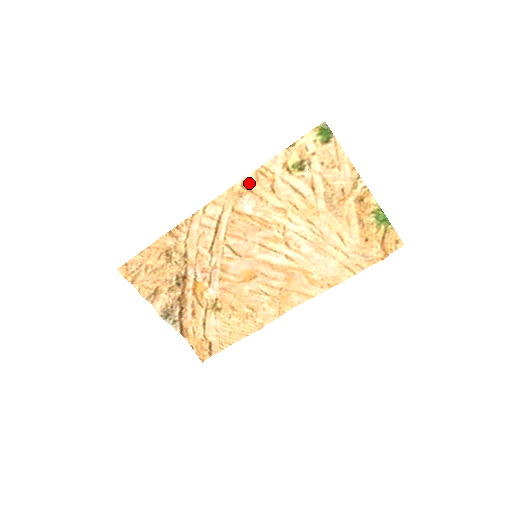
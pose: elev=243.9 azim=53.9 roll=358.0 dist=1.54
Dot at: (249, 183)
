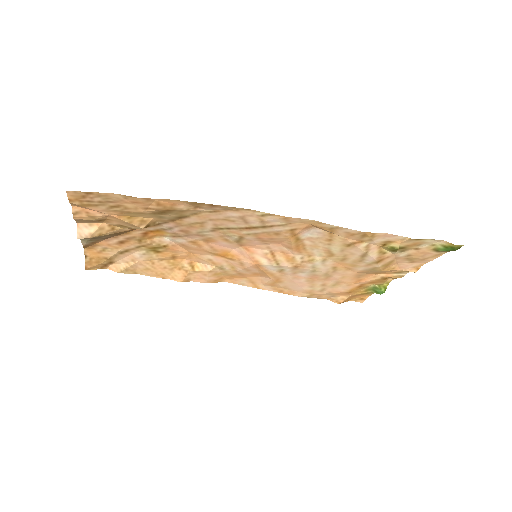
Dot at: (342, 231)
